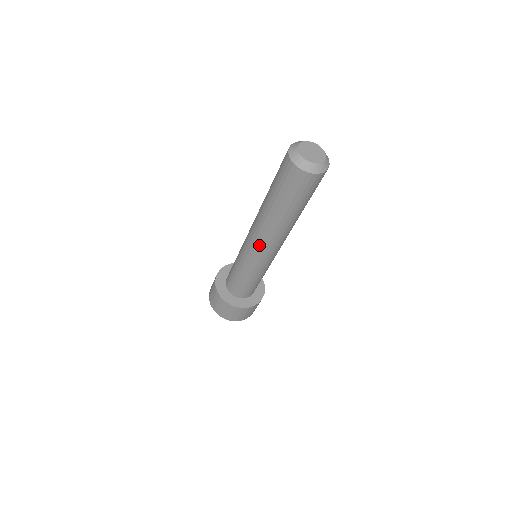
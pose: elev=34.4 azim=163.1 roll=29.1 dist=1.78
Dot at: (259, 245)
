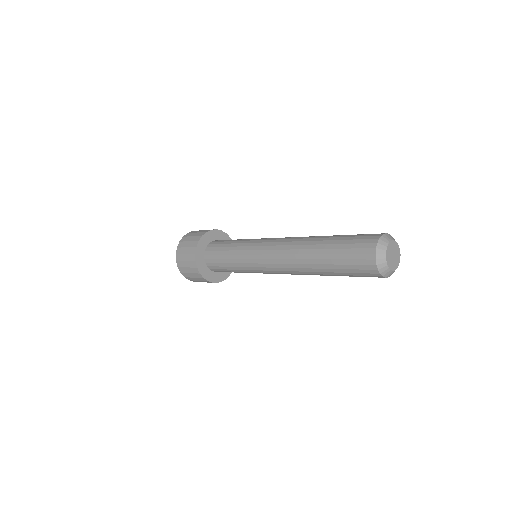
Dot at: (275, 265)
